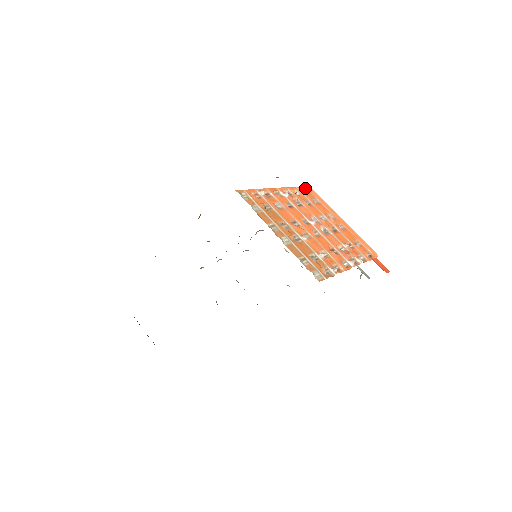
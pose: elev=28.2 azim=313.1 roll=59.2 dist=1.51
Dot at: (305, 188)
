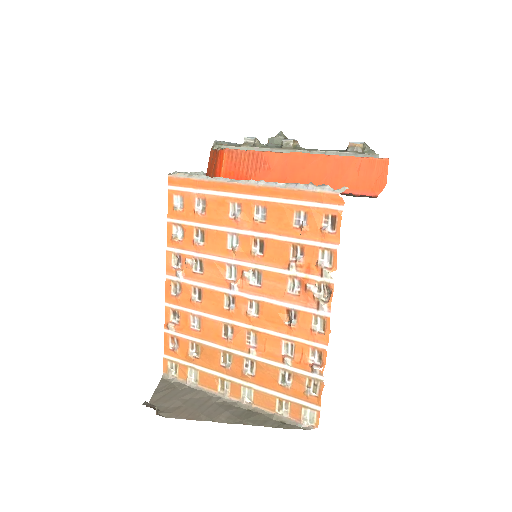
Dot at: (172, 195)
